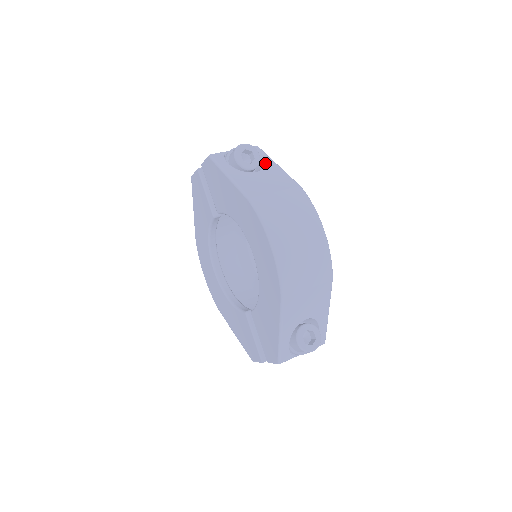
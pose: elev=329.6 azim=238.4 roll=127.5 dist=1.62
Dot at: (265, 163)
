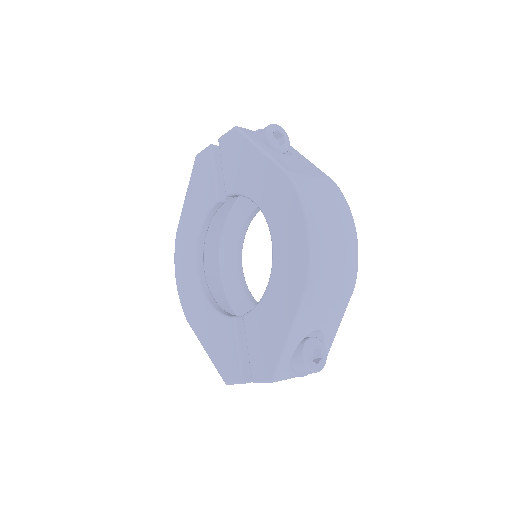
Dot at: (293, 152)
